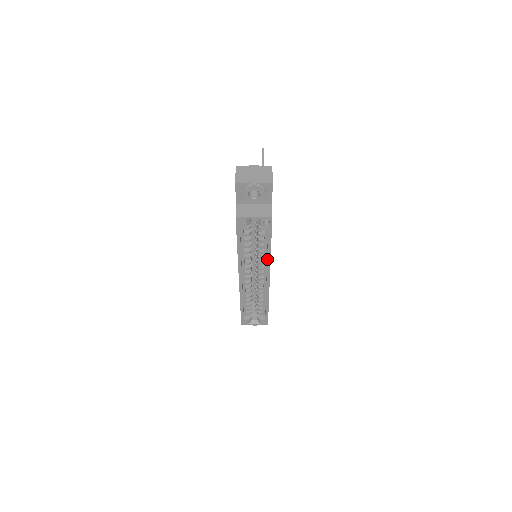
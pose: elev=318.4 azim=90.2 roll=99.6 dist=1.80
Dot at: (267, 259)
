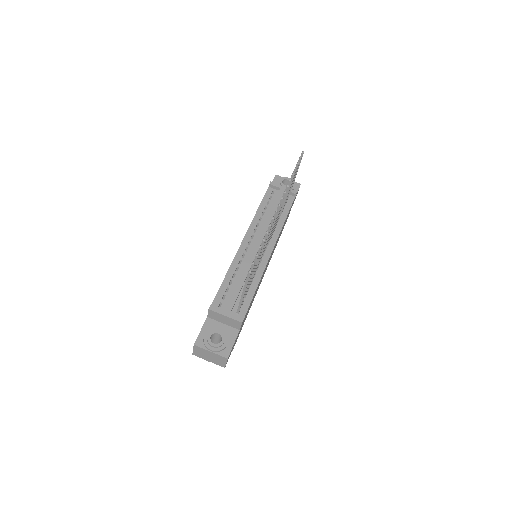
Dot at: occluded
